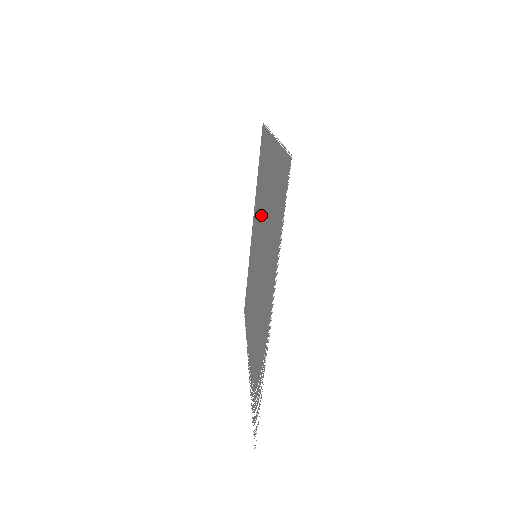
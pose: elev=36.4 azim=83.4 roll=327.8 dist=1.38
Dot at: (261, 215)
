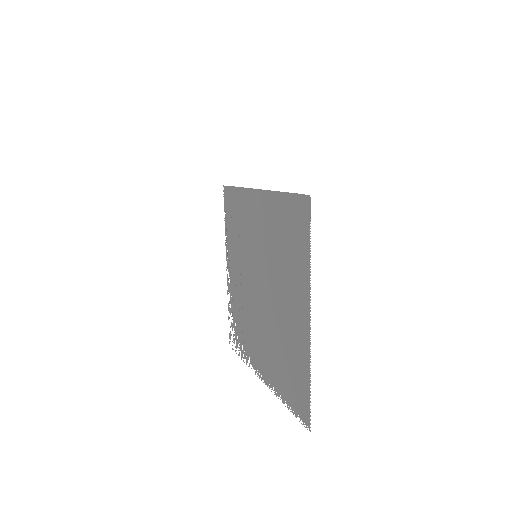
Dot at: (273, 275)
